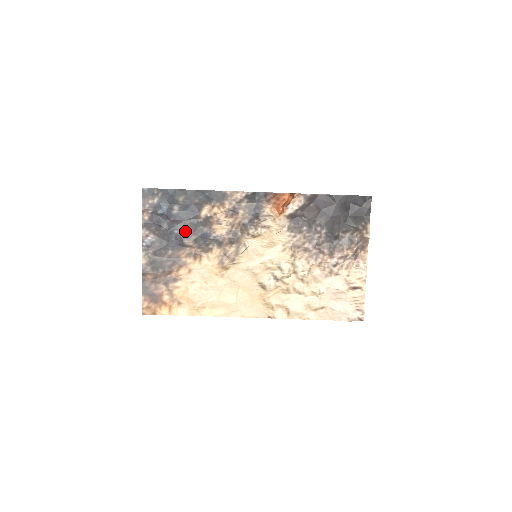
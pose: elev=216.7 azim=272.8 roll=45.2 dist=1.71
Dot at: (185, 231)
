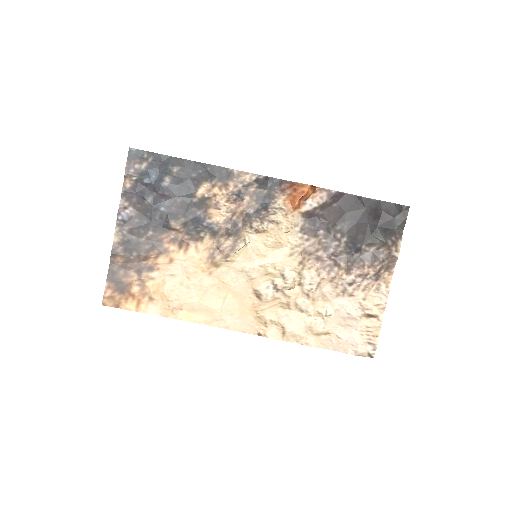
Dot at: (174, 210)
